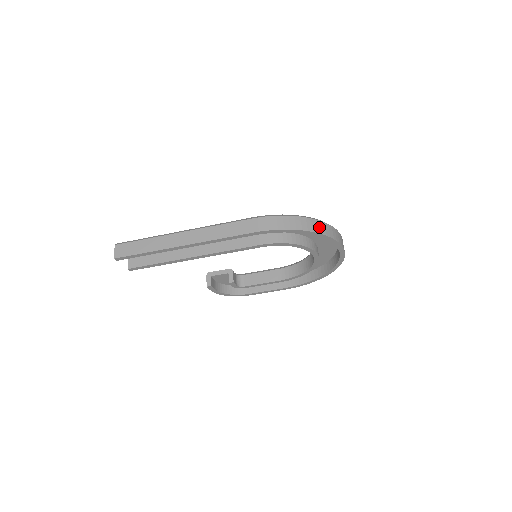
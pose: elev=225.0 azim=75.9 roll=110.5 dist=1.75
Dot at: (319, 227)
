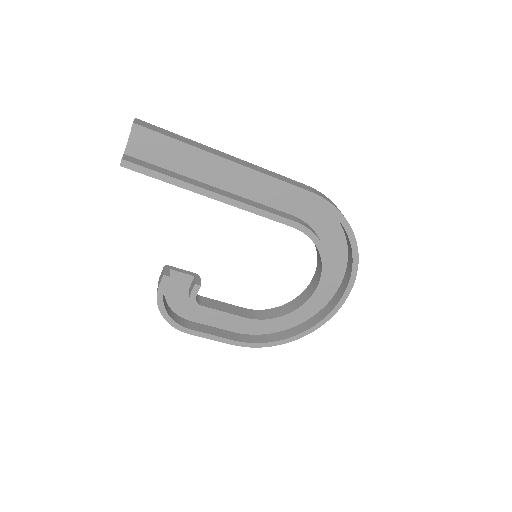
Dot at: occluded
